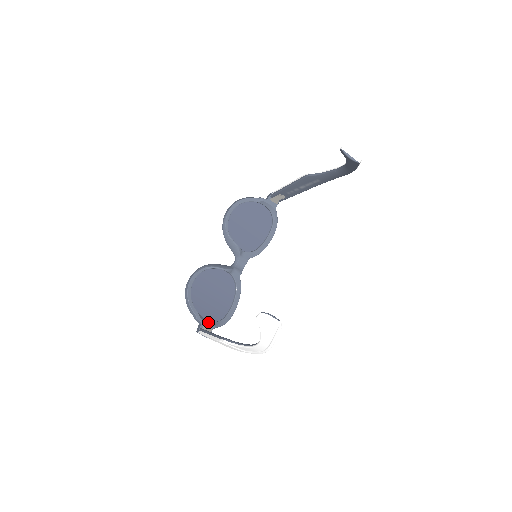
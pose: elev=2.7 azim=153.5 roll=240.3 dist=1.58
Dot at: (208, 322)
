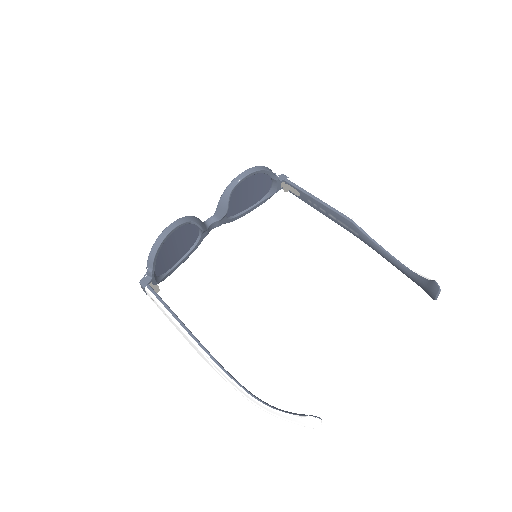
Dot at: (156, 277)
